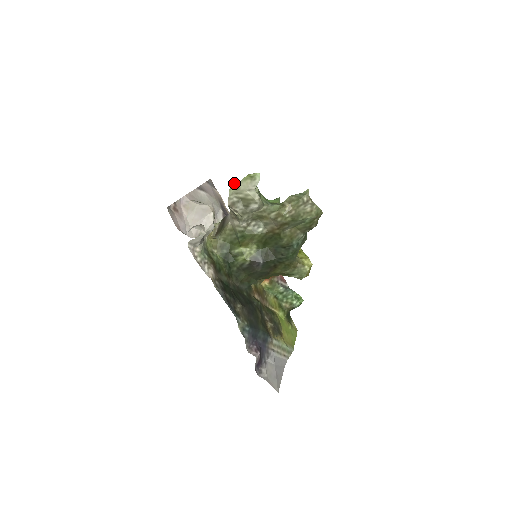
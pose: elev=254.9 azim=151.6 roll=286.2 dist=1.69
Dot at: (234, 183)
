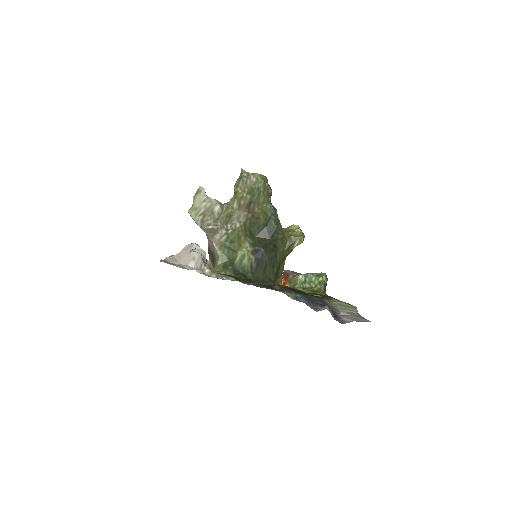
Dot at: (190, 209)
